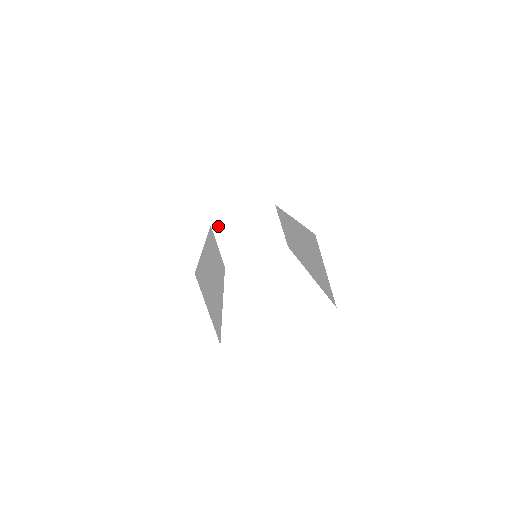
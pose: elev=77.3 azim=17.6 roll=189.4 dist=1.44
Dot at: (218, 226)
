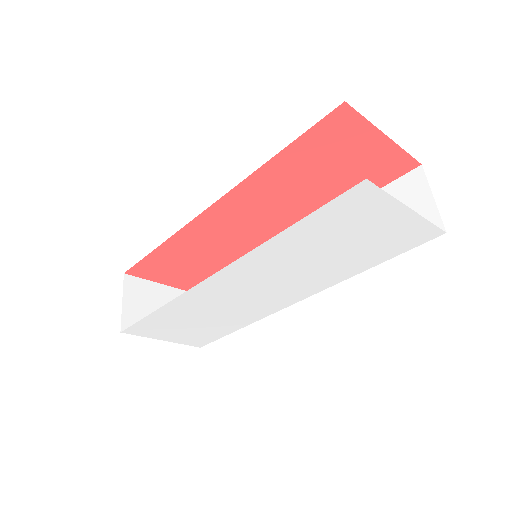
Dot at: (132, 279)
